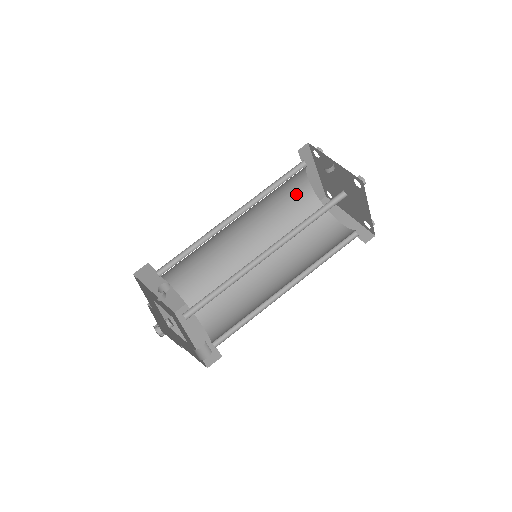
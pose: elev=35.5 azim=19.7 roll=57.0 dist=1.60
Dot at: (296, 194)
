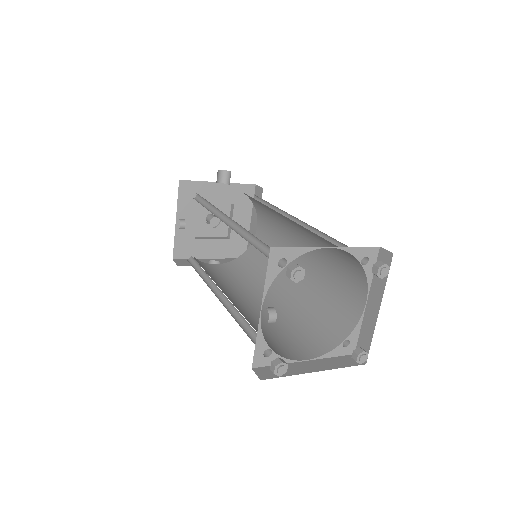
Dot at: occluded
